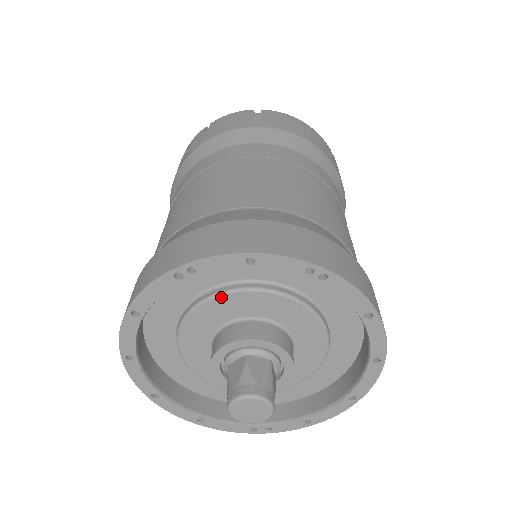
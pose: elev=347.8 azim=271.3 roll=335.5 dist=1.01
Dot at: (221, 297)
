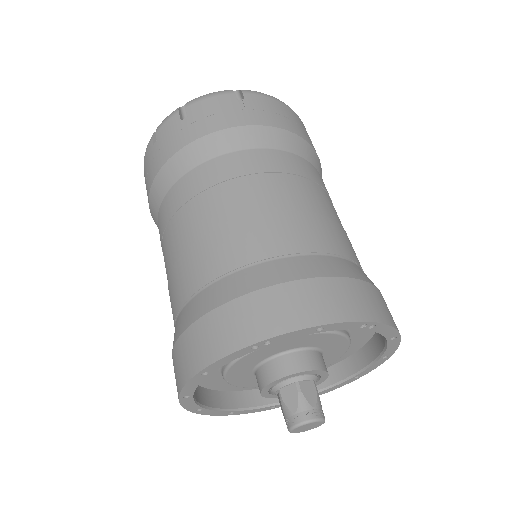
Dot at: (276, 343)
